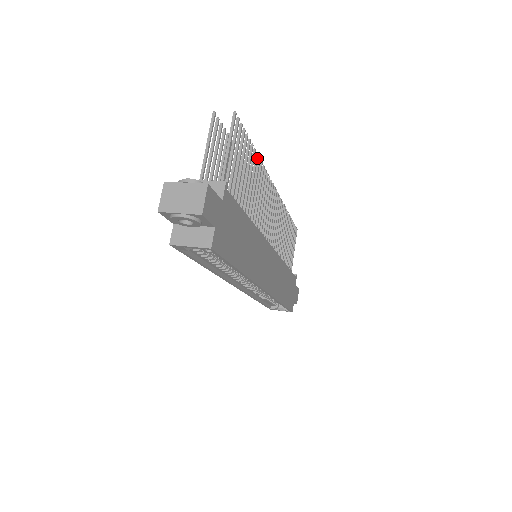
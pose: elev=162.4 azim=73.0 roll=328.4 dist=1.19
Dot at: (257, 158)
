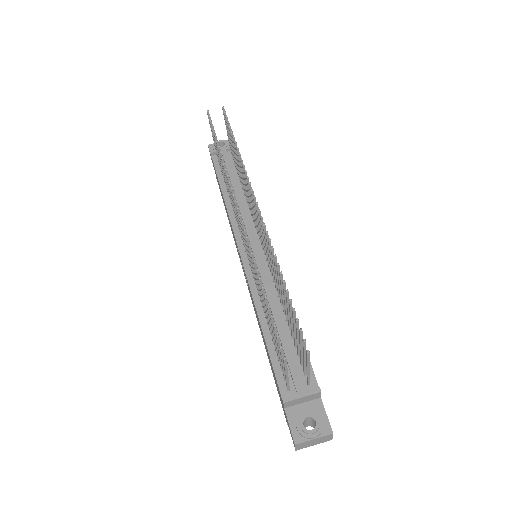
Dot at: (282, 275)
